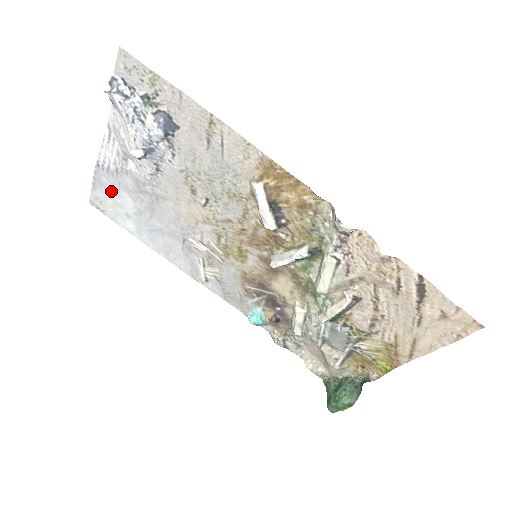
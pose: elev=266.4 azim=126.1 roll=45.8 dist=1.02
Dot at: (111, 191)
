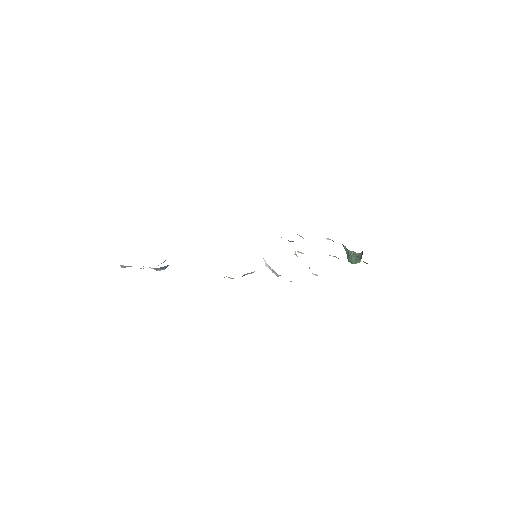
Dot at: occluded
